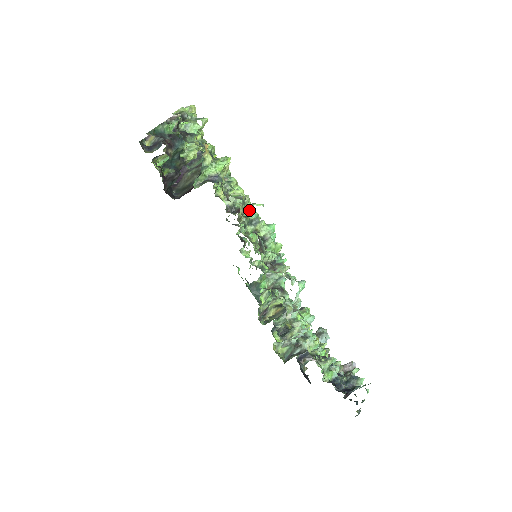
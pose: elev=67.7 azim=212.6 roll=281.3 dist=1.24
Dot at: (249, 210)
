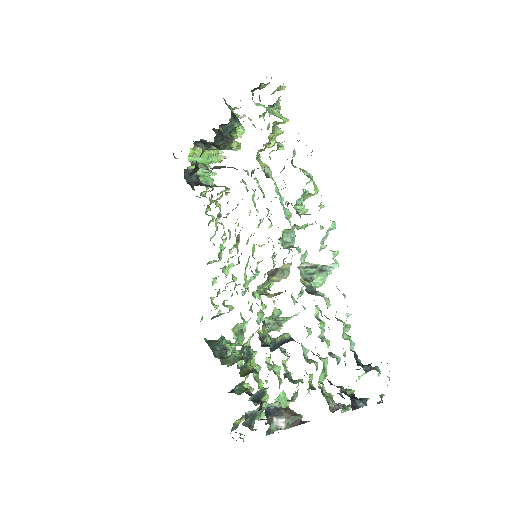
Dot at: (277, 188)
